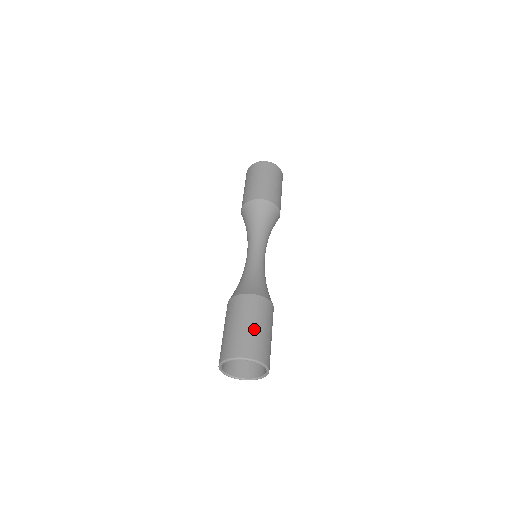
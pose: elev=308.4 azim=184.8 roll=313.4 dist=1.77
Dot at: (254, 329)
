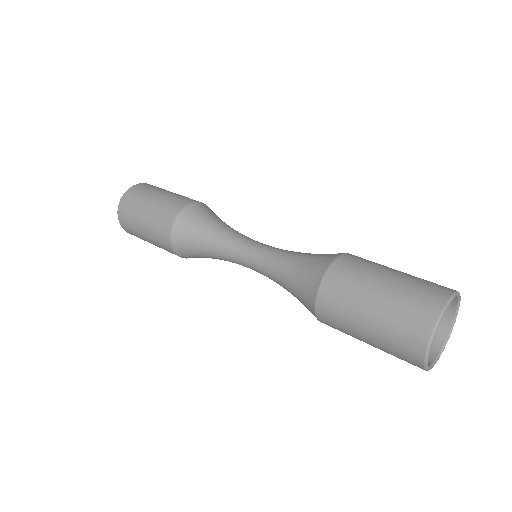
Dot at: (404, 273)
